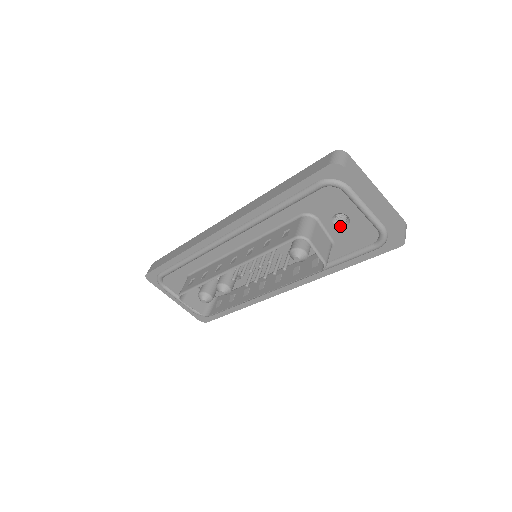
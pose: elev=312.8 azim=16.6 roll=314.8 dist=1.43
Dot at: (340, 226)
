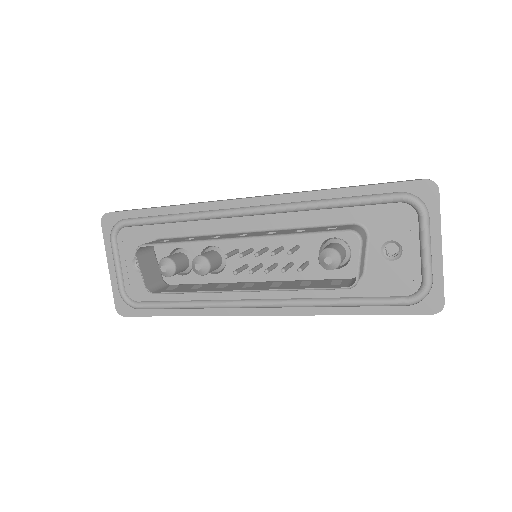
Dot at: (385, 258)
